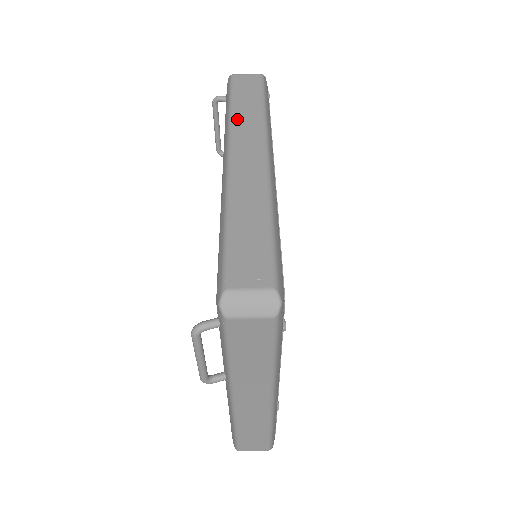
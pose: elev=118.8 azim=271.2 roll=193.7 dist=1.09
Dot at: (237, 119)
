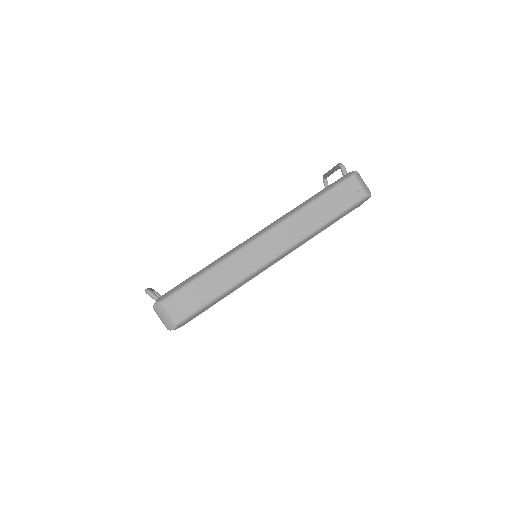
Dot at: (301, 216)
